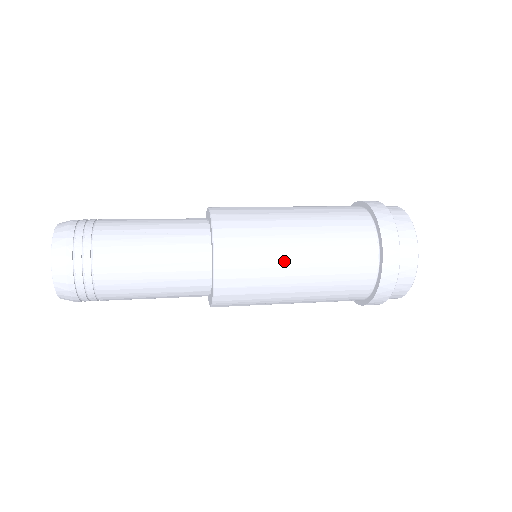
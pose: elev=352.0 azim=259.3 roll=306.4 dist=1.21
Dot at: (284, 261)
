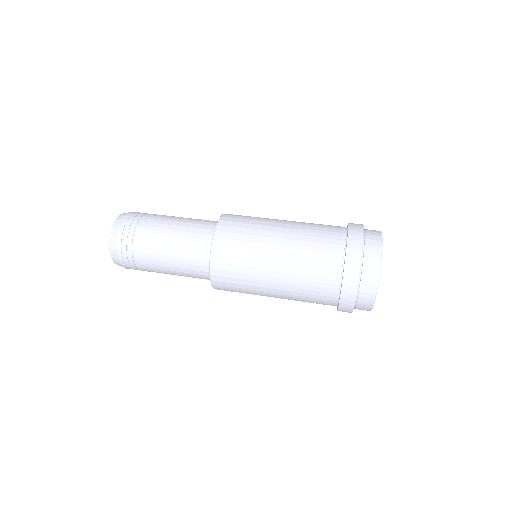
Dot at: (262, 263)
